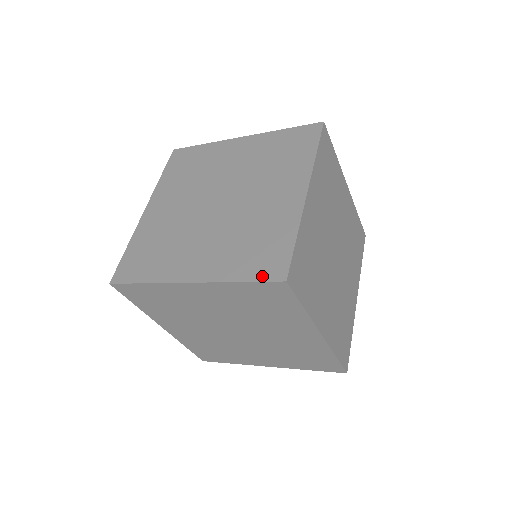
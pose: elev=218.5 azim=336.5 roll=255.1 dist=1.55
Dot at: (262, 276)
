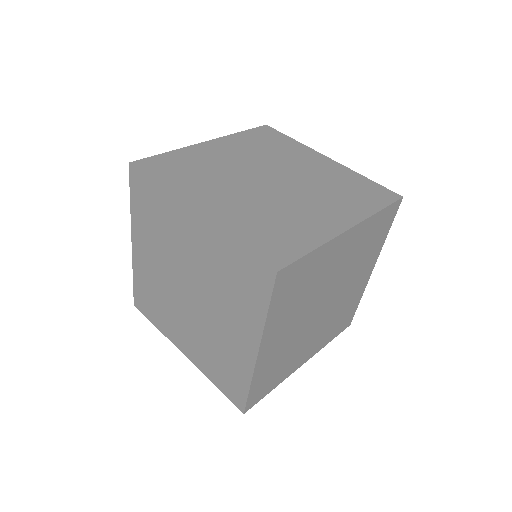
Dot at: (260, 253)
